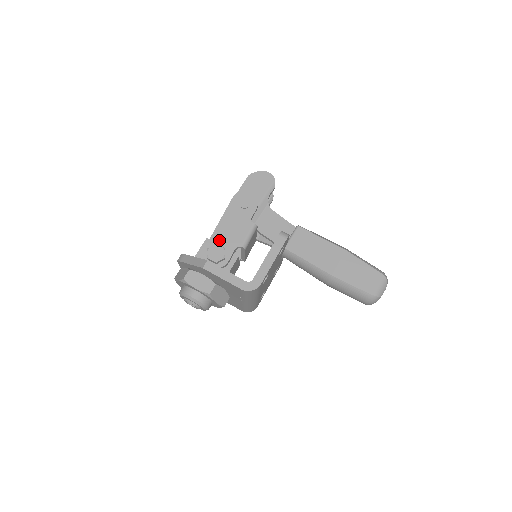
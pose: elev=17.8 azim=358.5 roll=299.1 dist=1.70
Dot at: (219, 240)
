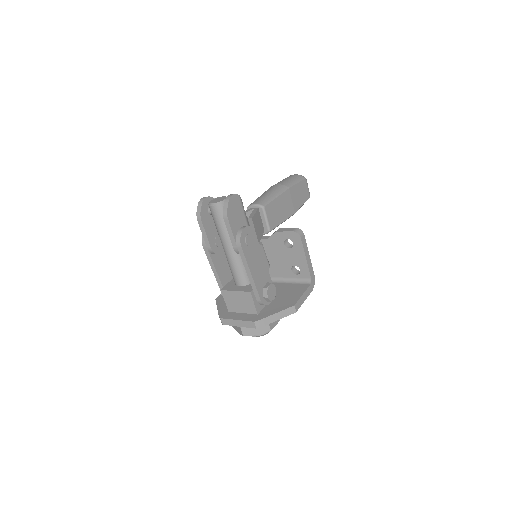
Dot at: (261, 283)
